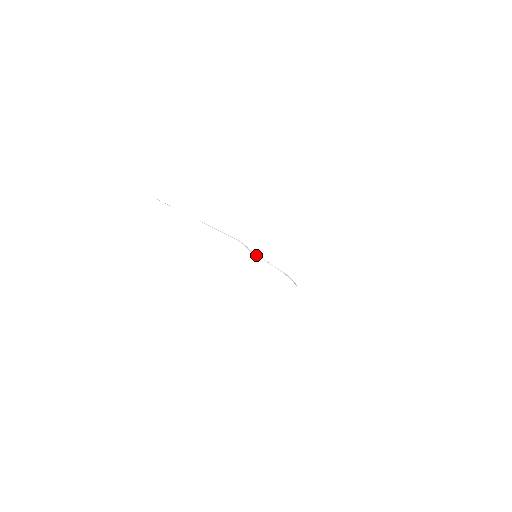
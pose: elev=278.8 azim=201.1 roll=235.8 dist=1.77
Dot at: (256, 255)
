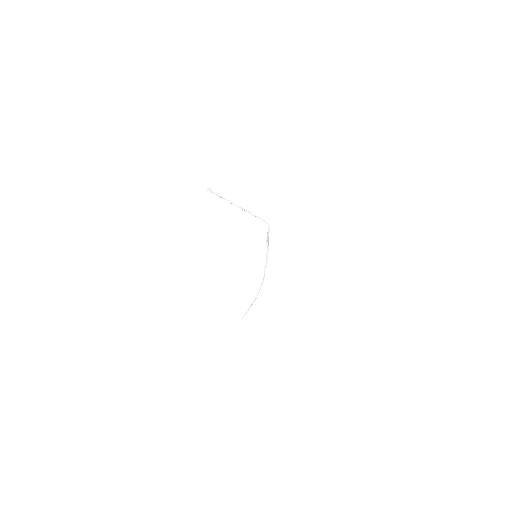
Dot at: (267, 246)
